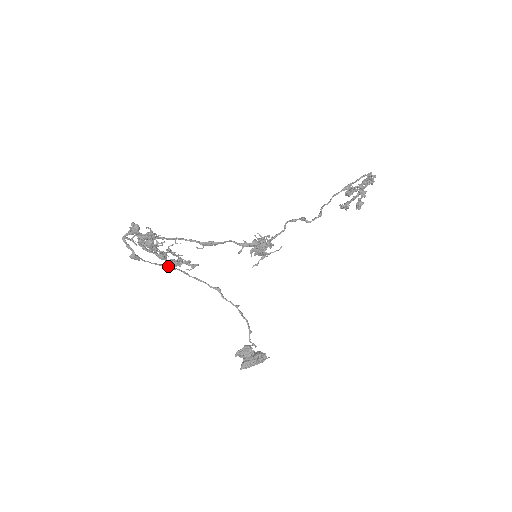
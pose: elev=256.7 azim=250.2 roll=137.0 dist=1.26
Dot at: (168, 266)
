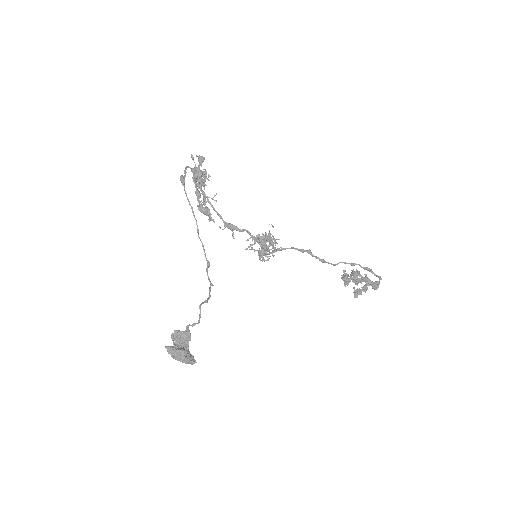
Dot at: occluded
